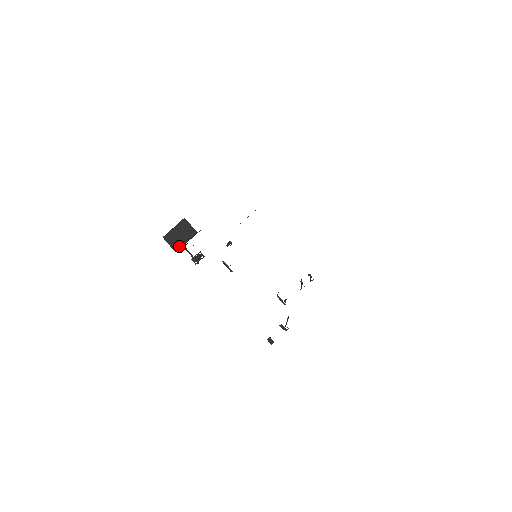
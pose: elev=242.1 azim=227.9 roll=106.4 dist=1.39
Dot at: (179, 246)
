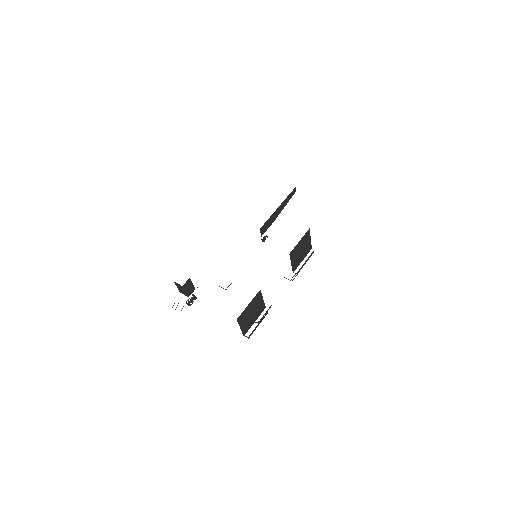
Dot at: (186, 294)
